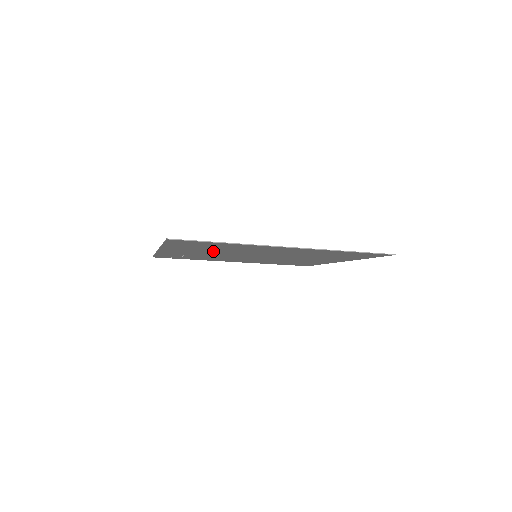
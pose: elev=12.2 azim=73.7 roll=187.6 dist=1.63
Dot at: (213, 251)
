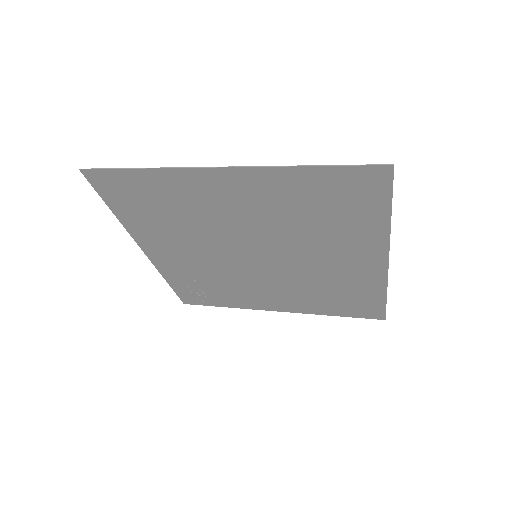
Dot at: (187, 236)
